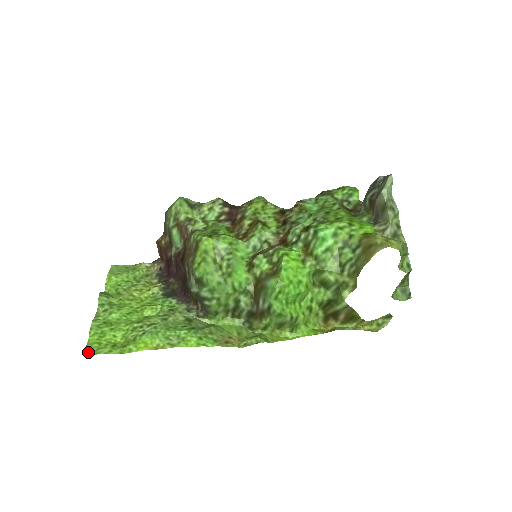
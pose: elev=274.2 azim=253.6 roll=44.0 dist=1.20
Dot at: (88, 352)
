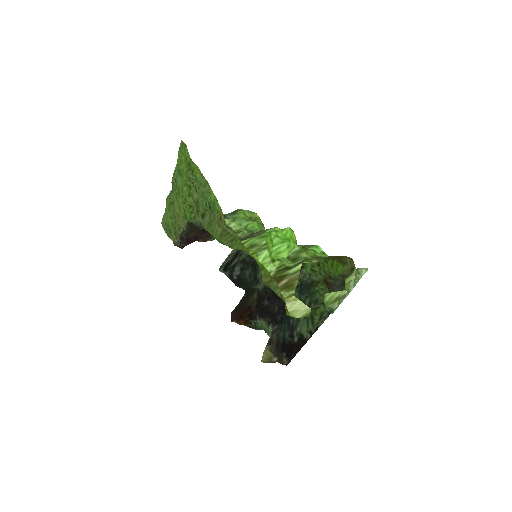
Dot at: (183, 143)
